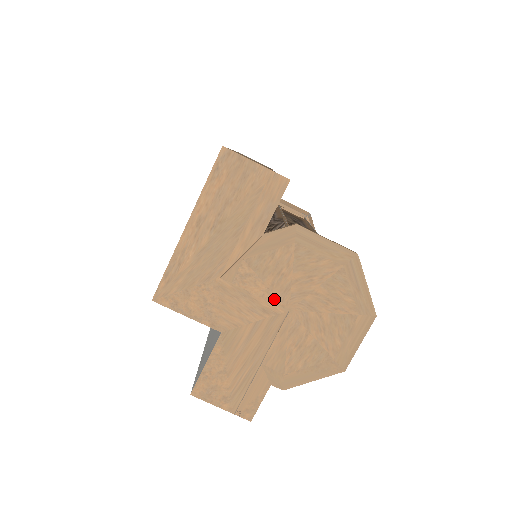
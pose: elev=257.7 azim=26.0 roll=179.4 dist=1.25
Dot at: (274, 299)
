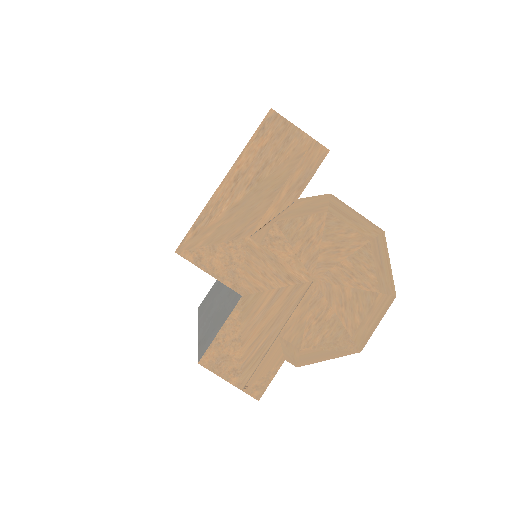
Dot at: (300, 266)
